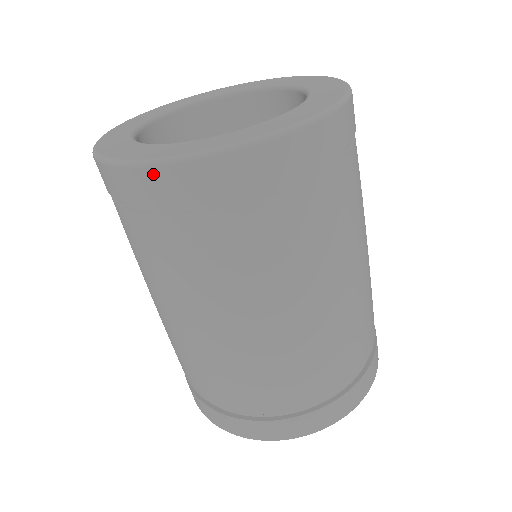
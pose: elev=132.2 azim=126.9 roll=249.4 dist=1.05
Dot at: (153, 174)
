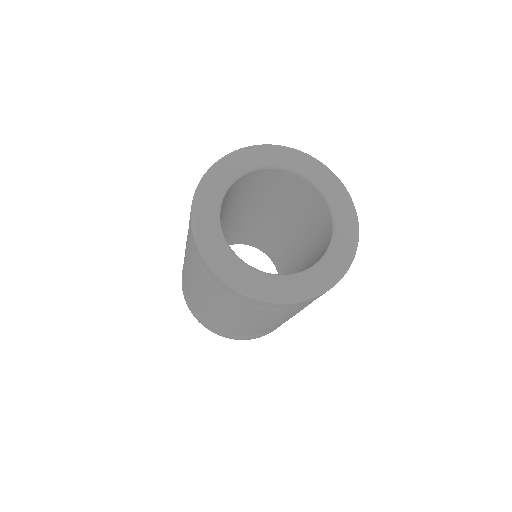
Dot at: (305, 302)
